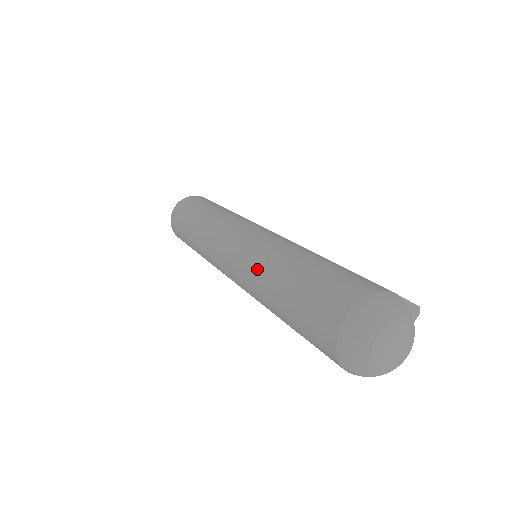
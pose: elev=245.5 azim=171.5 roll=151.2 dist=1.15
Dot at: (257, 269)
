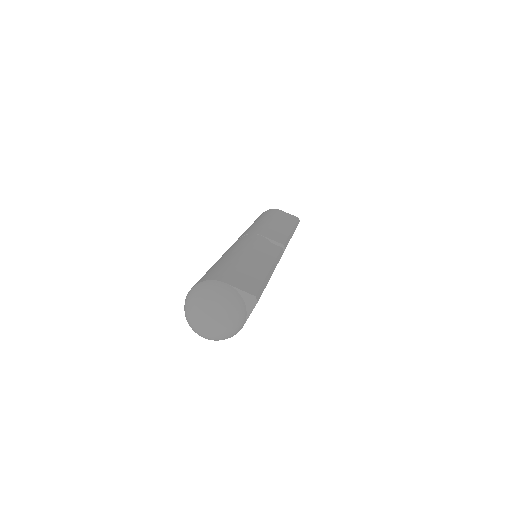
Dot at: occluded
